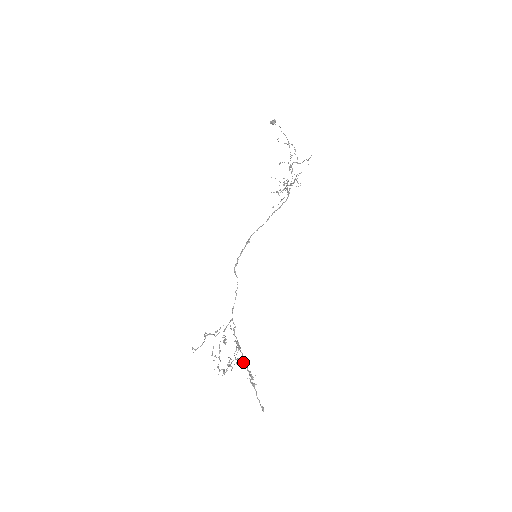
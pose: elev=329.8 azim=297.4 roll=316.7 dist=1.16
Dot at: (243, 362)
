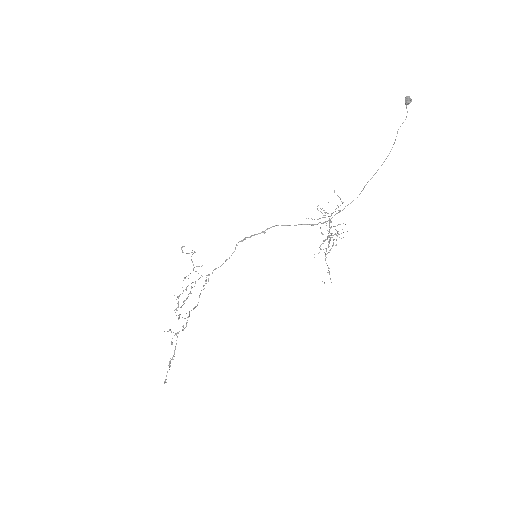
Dot at: (176, 343)
